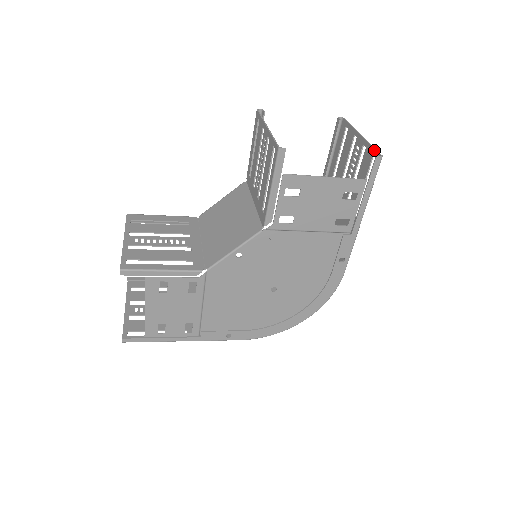
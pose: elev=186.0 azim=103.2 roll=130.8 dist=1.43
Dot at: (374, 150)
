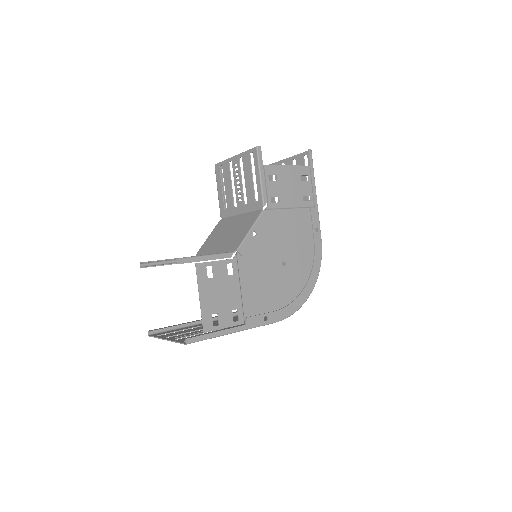
Dot at: (303, 153)
